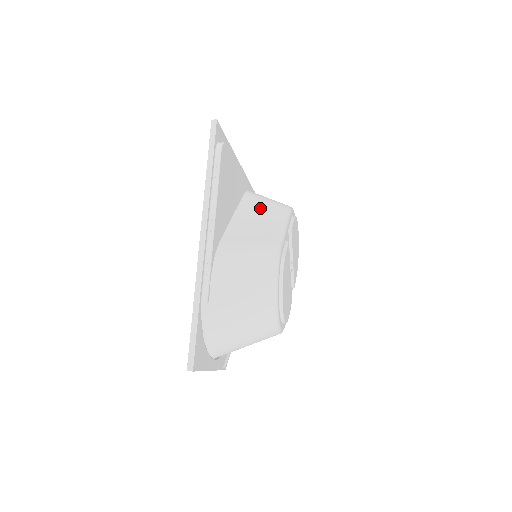
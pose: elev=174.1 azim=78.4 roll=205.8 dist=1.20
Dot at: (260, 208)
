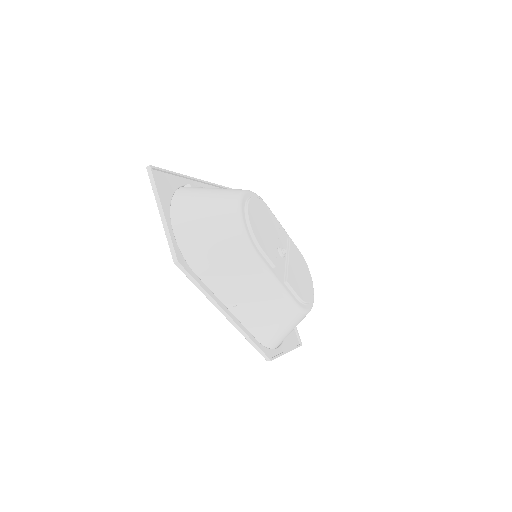
Dot at: occluded
